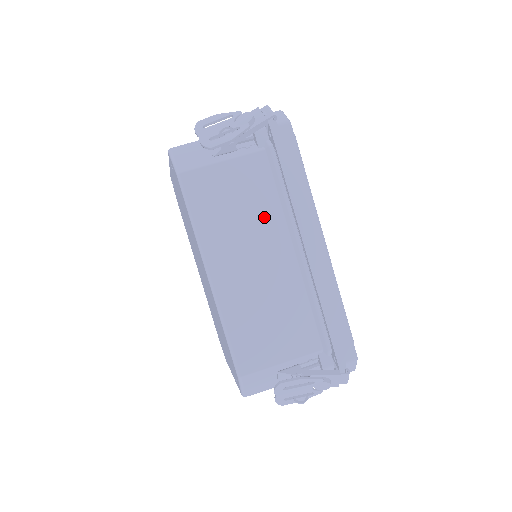
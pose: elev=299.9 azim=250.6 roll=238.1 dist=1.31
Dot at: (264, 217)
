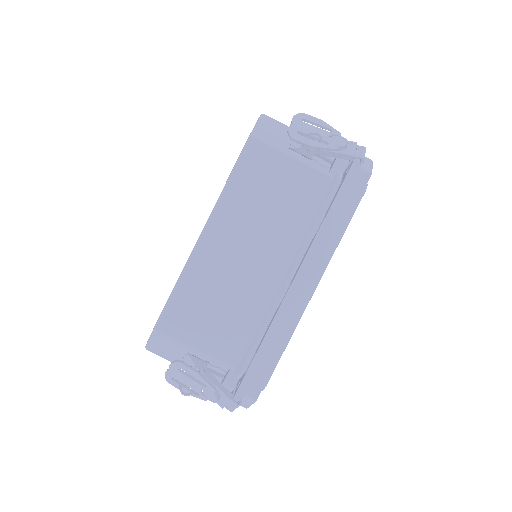
Dot at: (285, 227)
